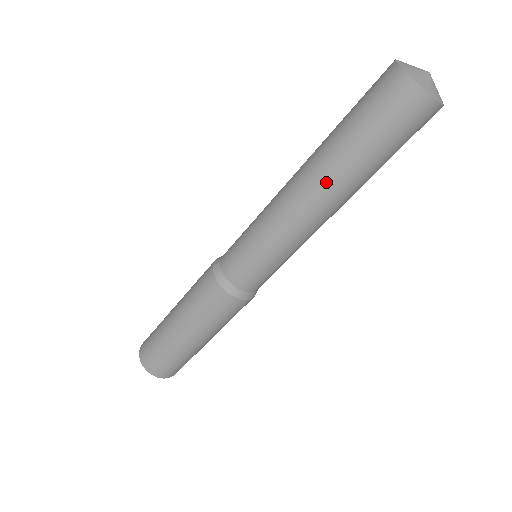
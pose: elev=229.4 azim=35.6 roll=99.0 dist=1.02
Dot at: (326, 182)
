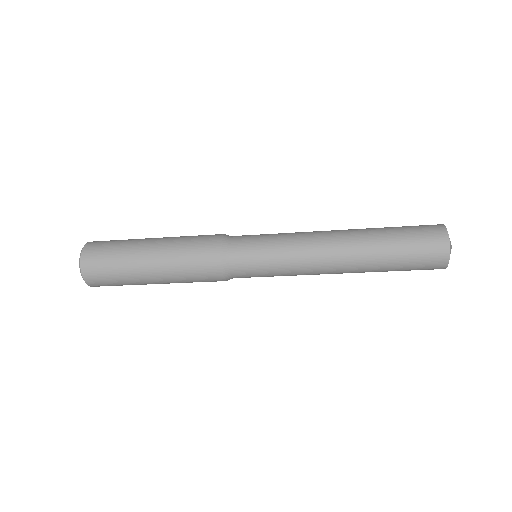
Dot at: (357, 264)
